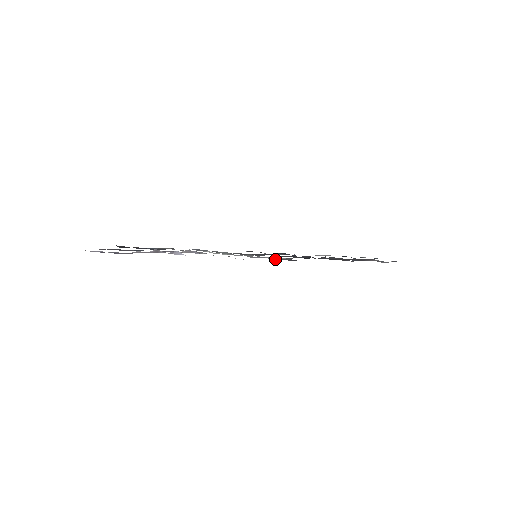
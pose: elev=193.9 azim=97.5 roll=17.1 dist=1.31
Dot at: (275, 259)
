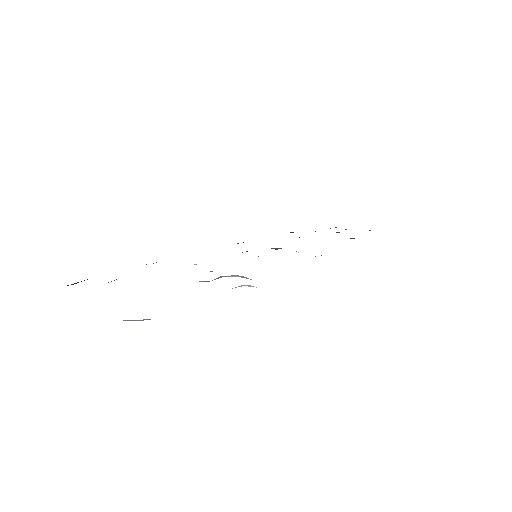
Dot at: occluded
